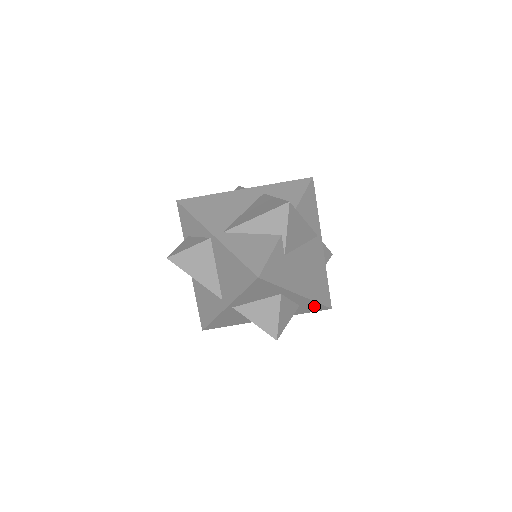
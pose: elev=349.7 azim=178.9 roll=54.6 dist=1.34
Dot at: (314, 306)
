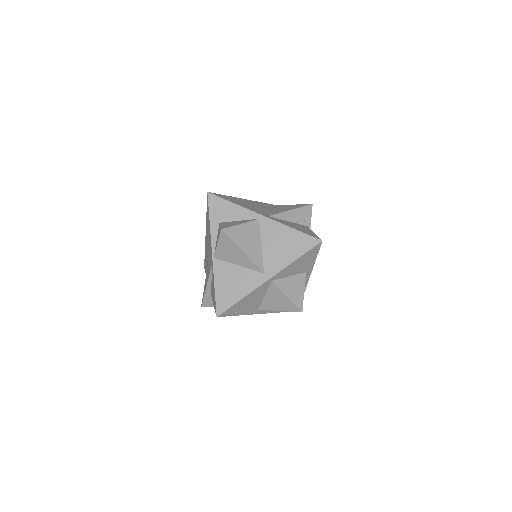
Dot at: occluded
